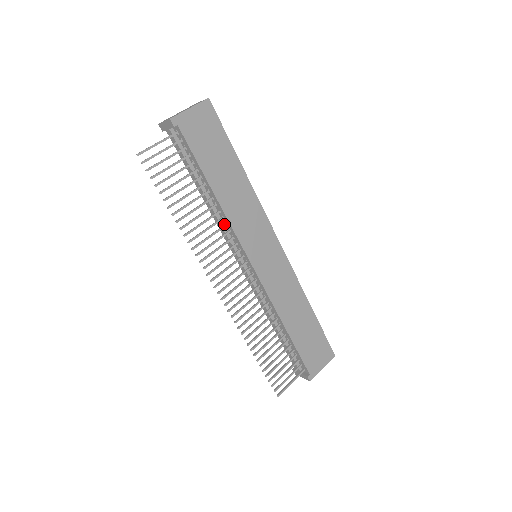
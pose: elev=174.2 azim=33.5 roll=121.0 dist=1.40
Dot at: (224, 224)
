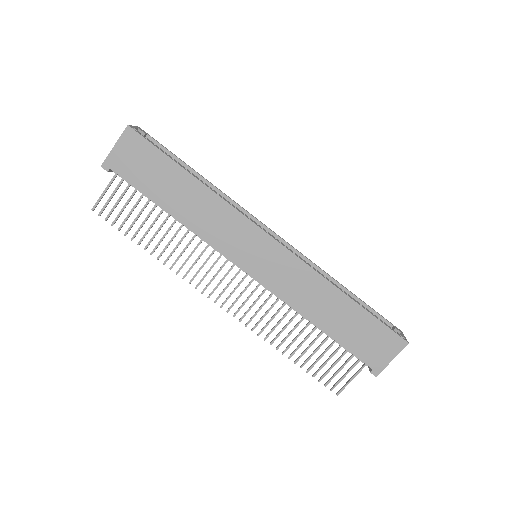
Dot at: occluded
